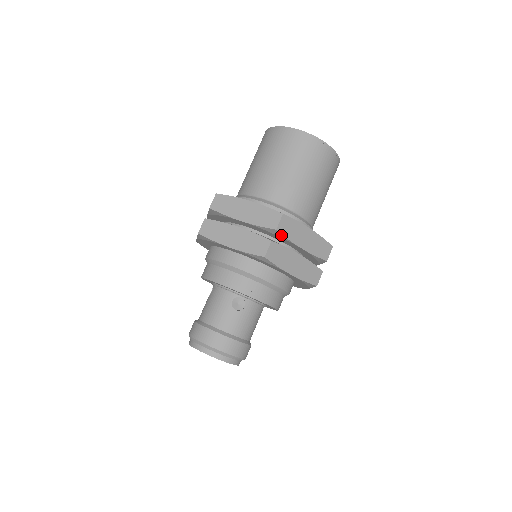
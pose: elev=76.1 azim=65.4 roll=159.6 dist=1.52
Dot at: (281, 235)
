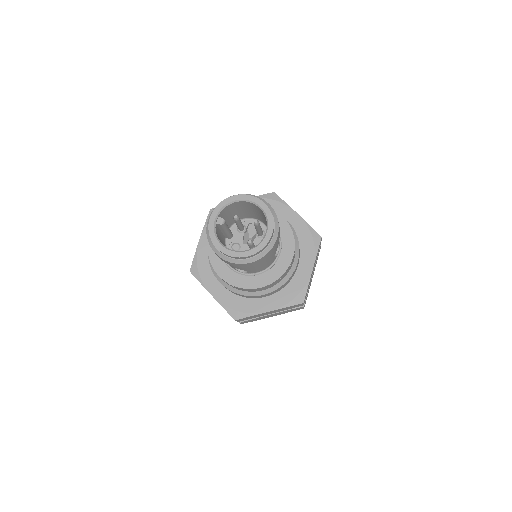
Dot at: occluded
